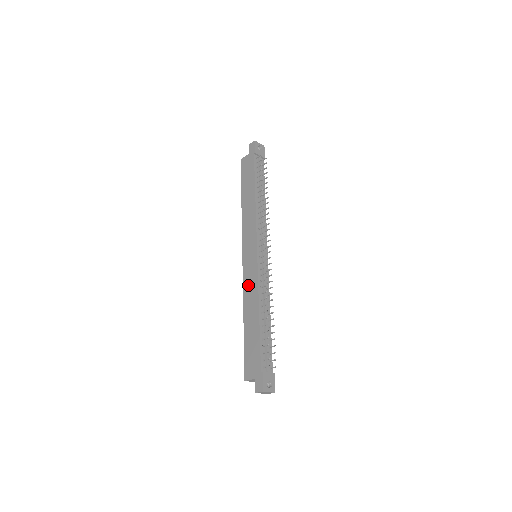
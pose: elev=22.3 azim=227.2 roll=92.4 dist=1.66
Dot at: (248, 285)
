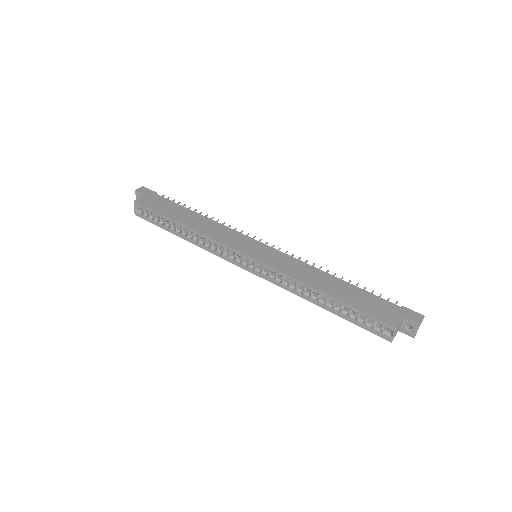
Dot at: (289, 267)
